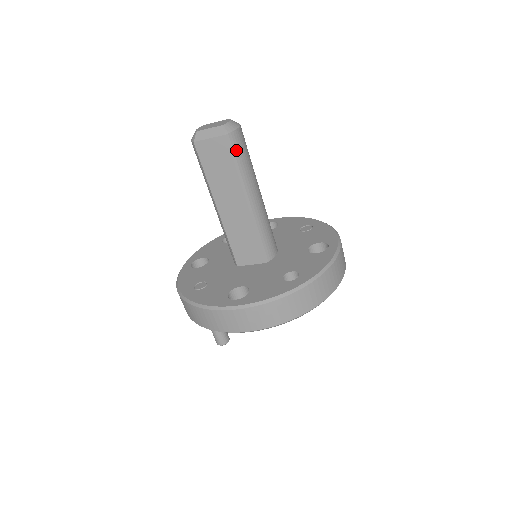
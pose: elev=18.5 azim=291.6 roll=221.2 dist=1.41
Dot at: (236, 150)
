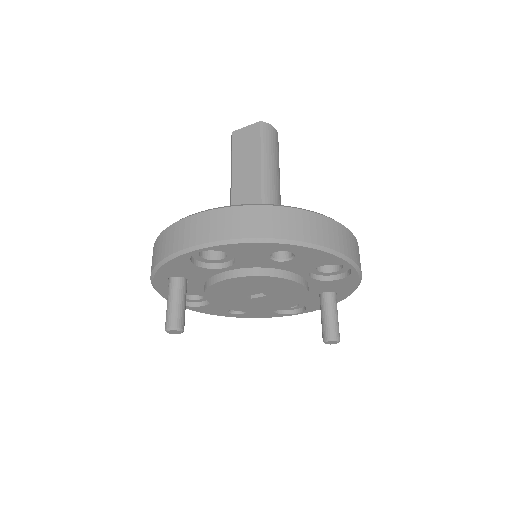
Dot at: (266, 136)
